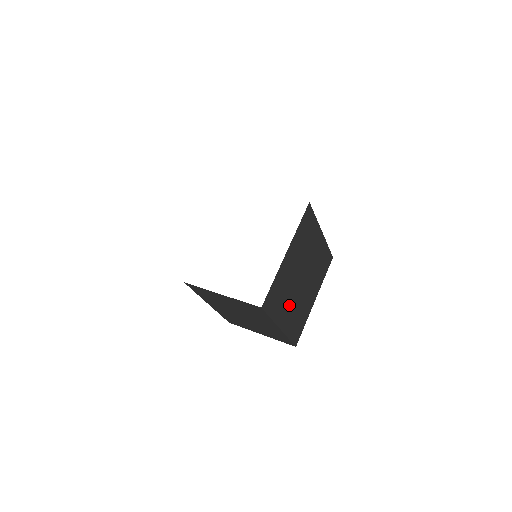
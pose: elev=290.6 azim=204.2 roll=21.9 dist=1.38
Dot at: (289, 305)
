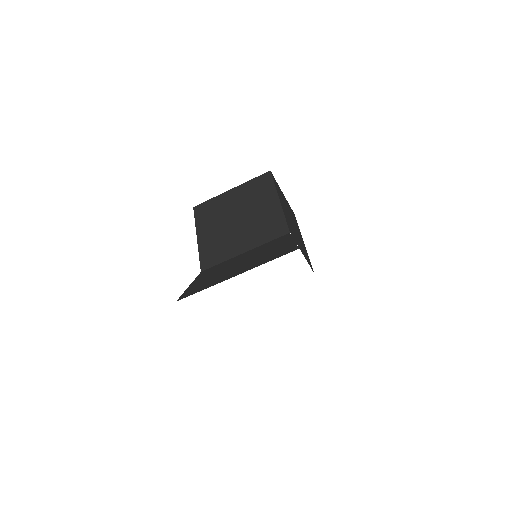
Dot at: occluded
